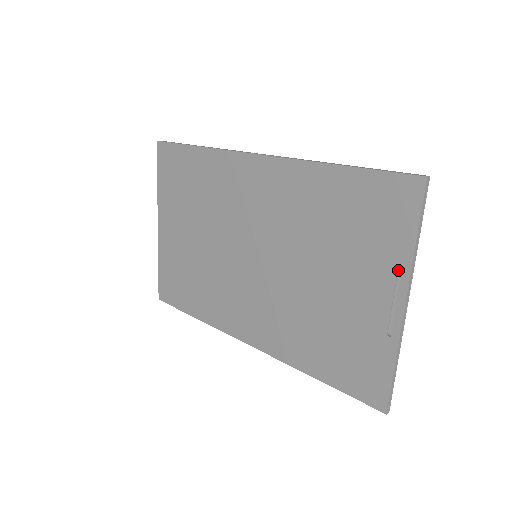
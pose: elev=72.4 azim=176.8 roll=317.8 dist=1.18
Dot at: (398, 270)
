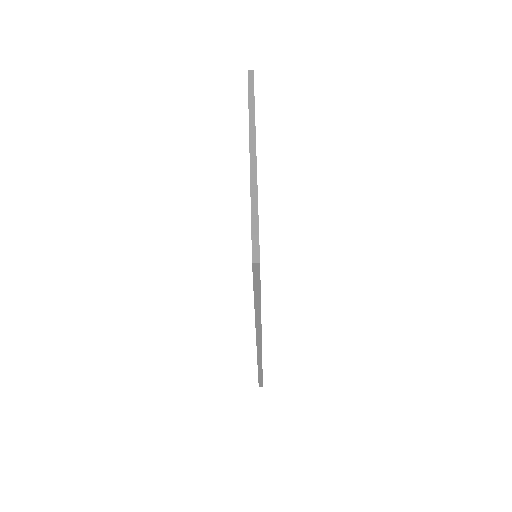
Dot at: occluded
